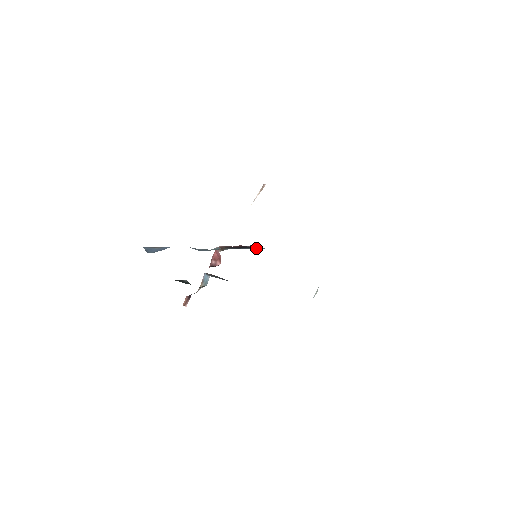
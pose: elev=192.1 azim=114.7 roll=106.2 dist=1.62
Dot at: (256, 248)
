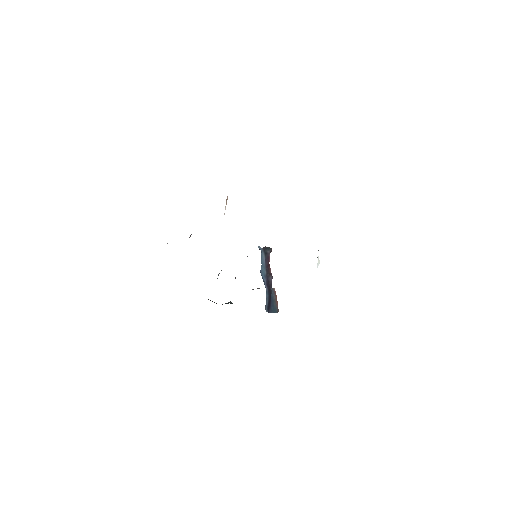
Dot at: occluded
